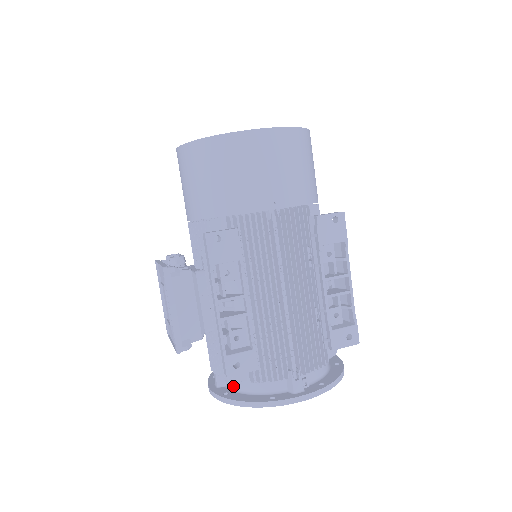
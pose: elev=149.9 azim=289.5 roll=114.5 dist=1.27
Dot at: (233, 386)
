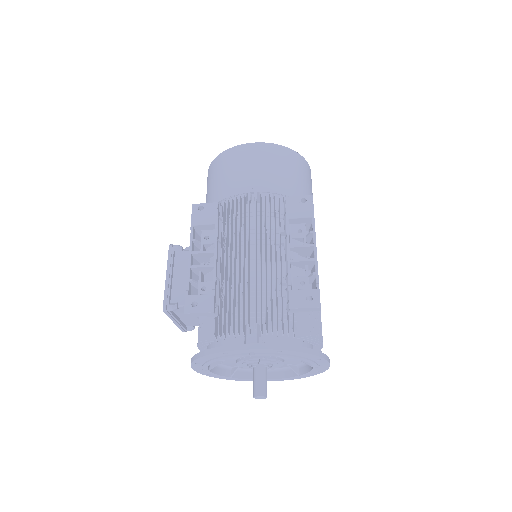
Dot at: occluded
